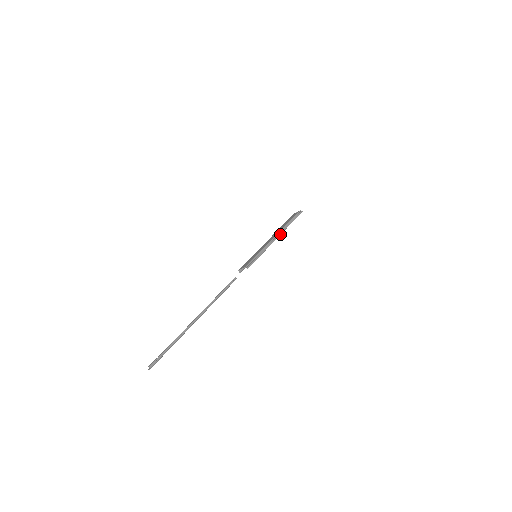
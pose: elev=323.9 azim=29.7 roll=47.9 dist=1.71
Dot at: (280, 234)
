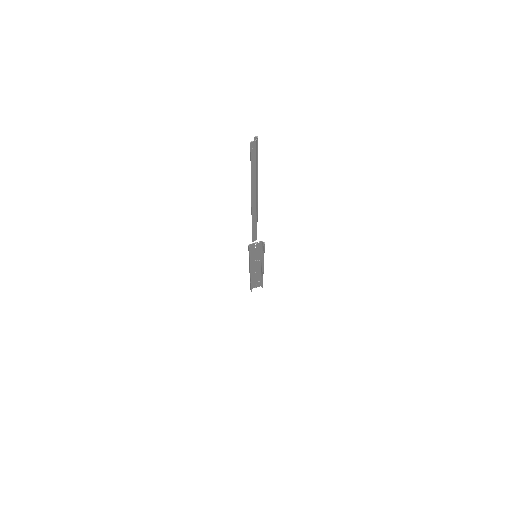
Dot at: (263, 271)
